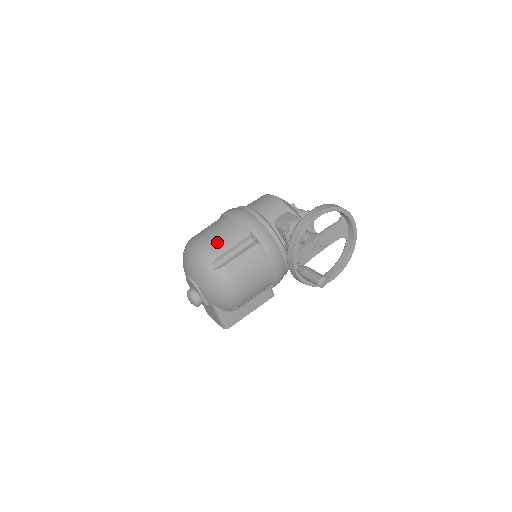
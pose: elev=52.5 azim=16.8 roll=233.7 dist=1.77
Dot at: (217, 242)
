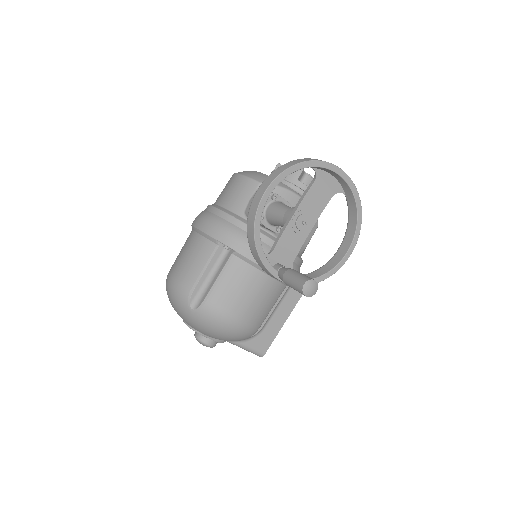
Dot at: (186, 272)
